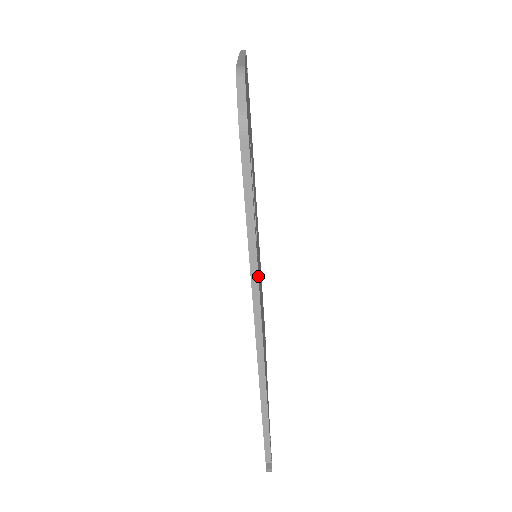
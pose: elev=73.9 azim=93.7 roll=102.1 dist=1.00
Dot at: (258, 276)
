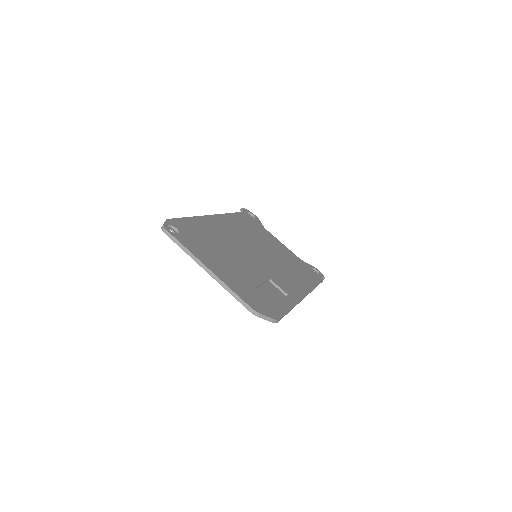
Dot at: occluded
